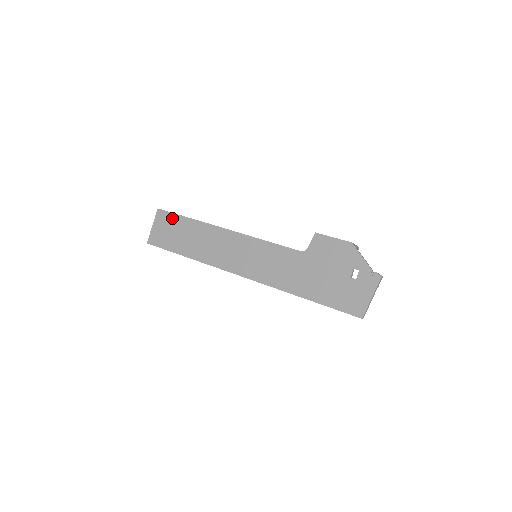
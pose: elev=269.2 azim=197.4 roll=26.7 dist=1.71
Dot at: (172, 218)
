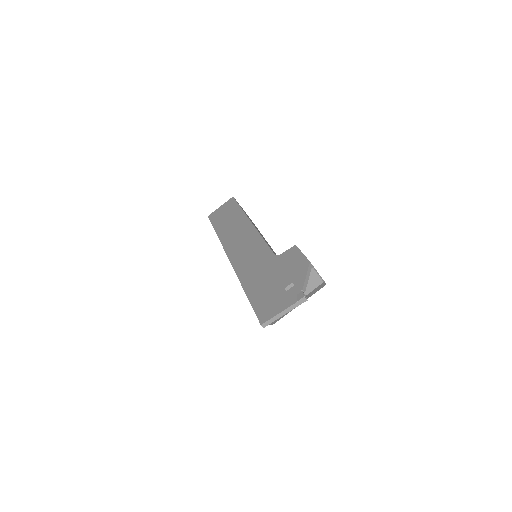
Dot at: (233, 205)
